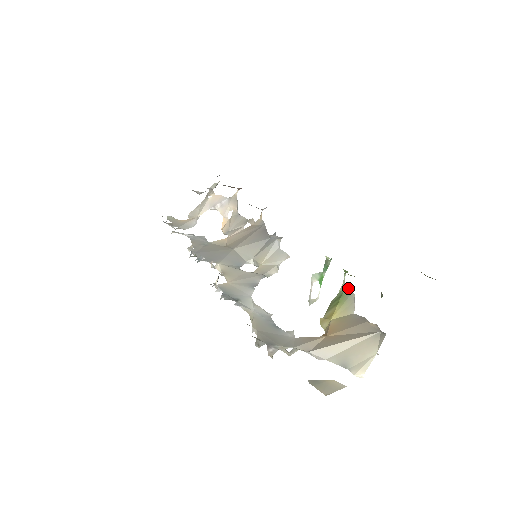
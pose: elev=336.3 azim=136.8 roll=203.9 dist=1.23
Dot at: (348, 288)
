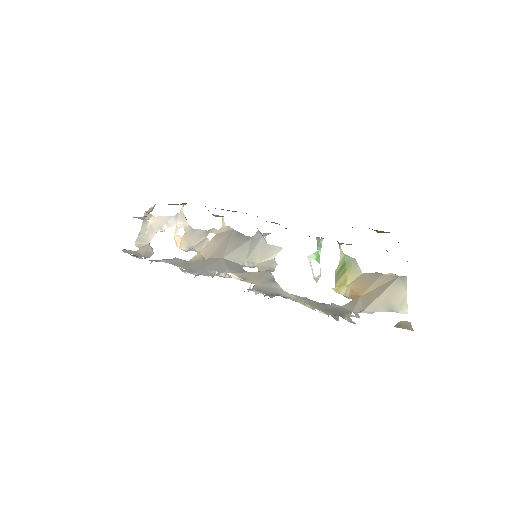
Dot at: (347, 256)
